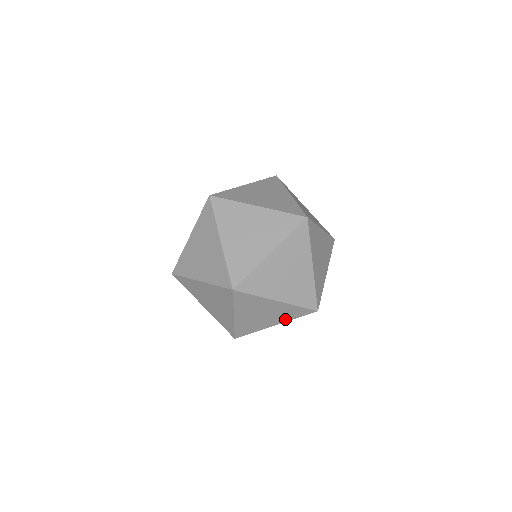
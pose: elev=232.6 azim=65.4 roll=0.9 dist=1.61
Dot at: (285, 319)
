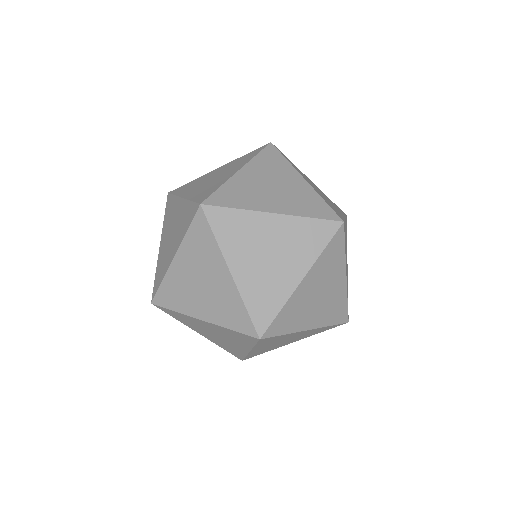
Dot at: (308, 336)
